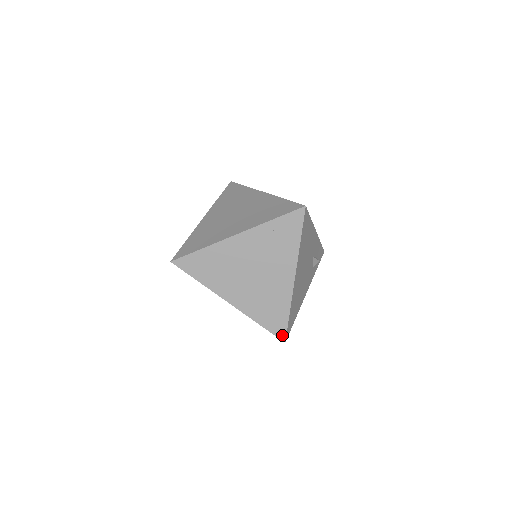
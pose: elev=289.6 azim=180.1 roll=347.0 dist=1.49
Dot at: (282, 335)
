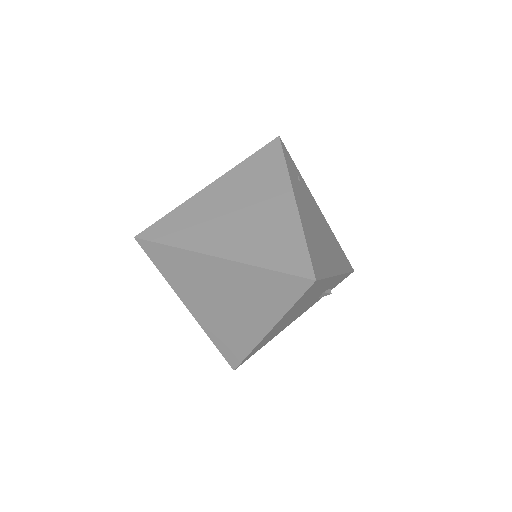
Dot at: (233, 364)
